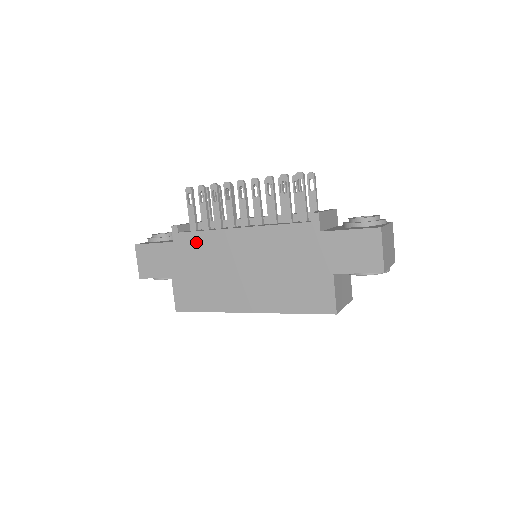
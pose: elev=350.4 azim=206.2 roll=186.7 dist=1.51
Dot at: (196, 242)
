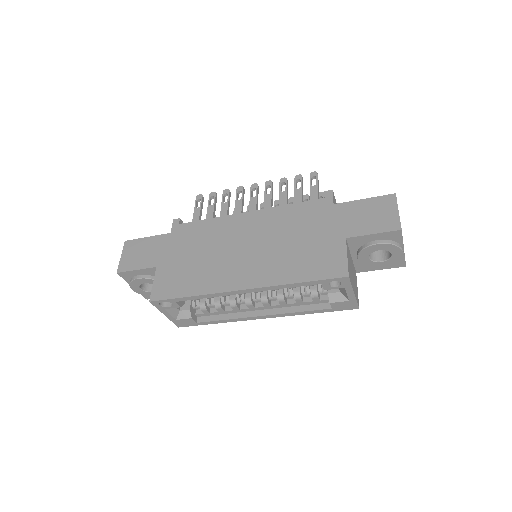
Dot at: (197, 230)
